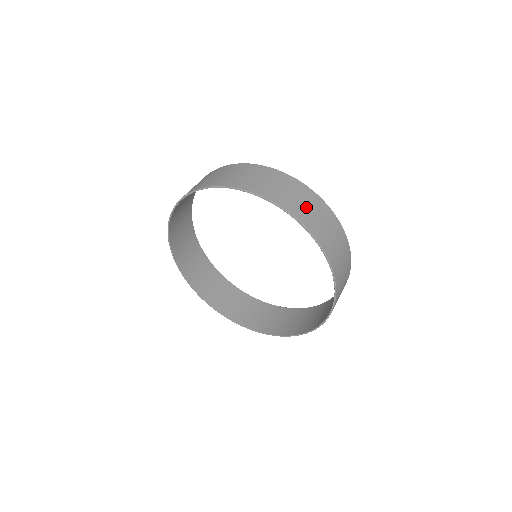
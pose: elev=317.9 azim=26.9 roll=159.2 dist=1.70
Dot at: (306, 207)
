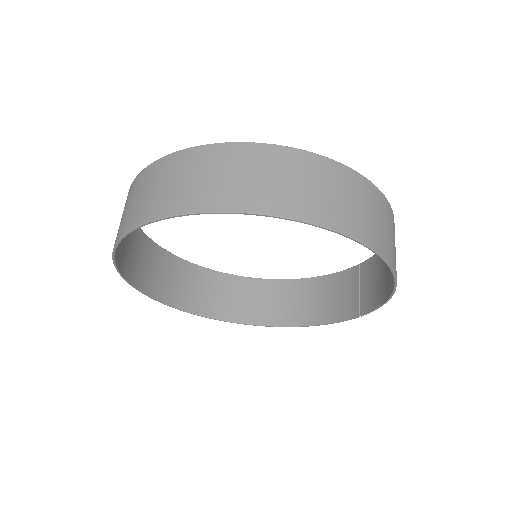
Dot at: occluded
